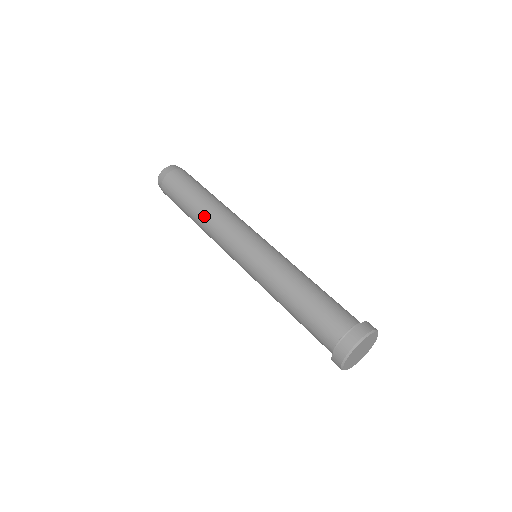
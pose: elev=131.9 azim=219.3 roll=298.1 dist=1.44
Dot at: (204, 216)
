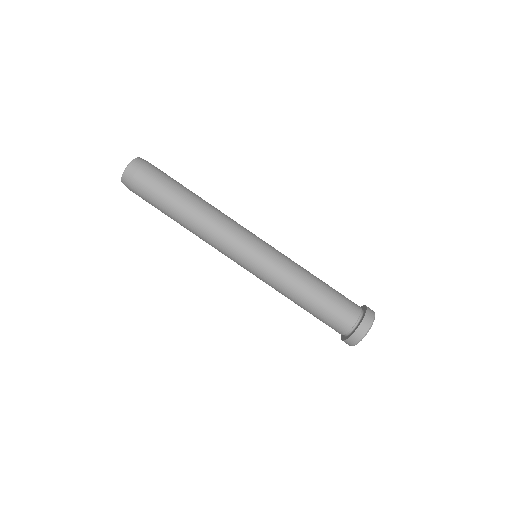
Dot at: (202, 216)
